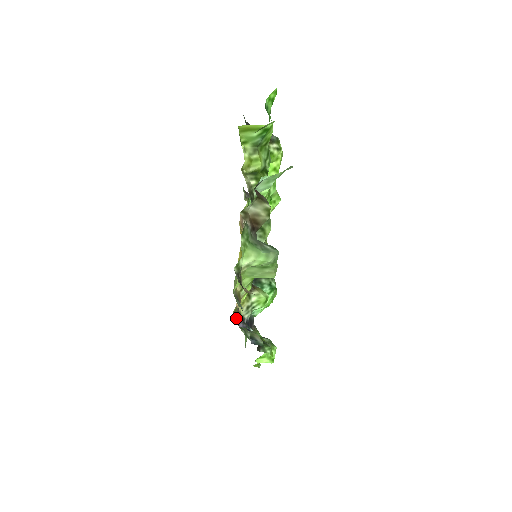
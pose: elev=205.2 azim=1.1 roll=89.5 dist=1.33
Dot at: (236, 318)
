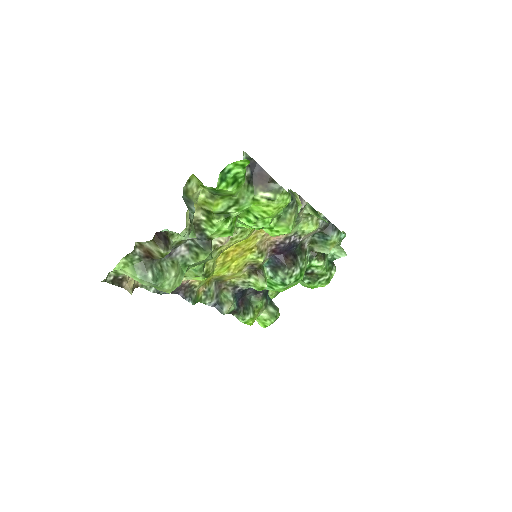
Dot at: (226, 282)
